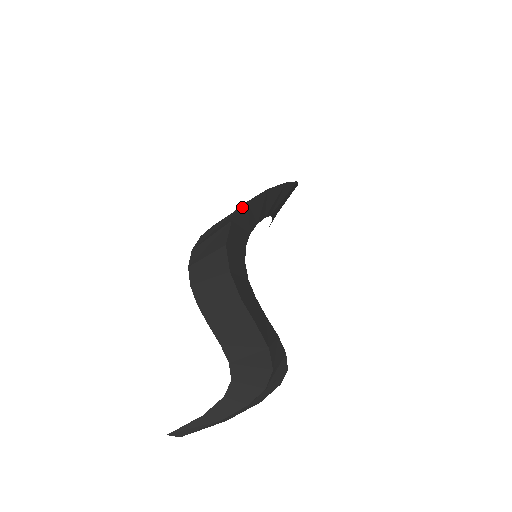
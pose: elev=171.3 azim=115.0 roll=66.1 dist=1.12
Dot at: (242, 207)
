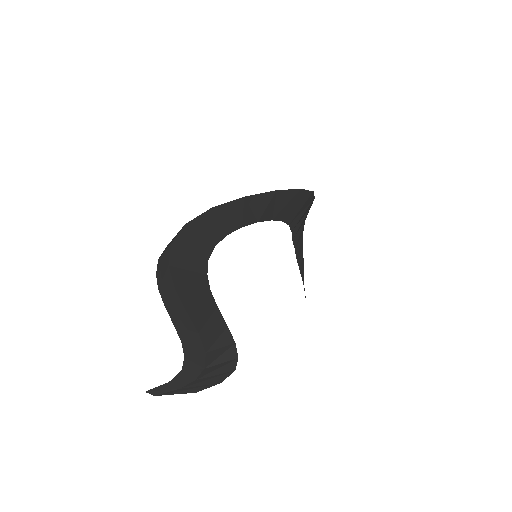
Dot at: occluded
